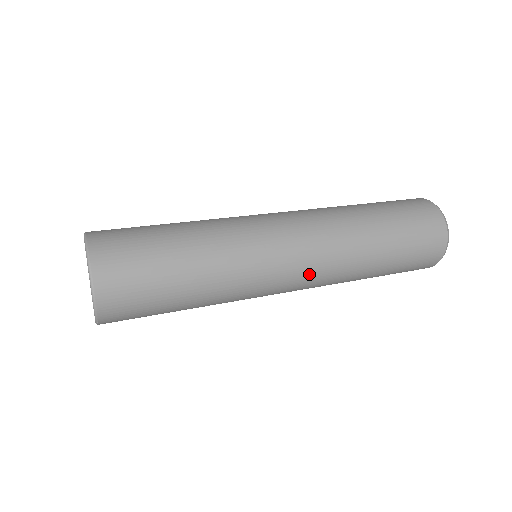
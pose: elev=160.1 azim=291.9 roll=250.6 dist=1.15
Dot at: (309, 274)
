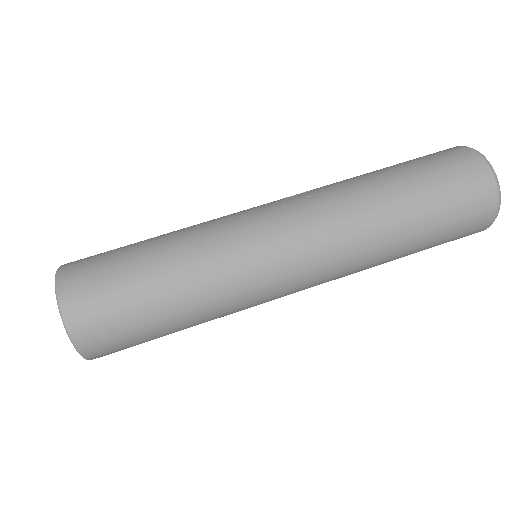
Dot at: occluded
